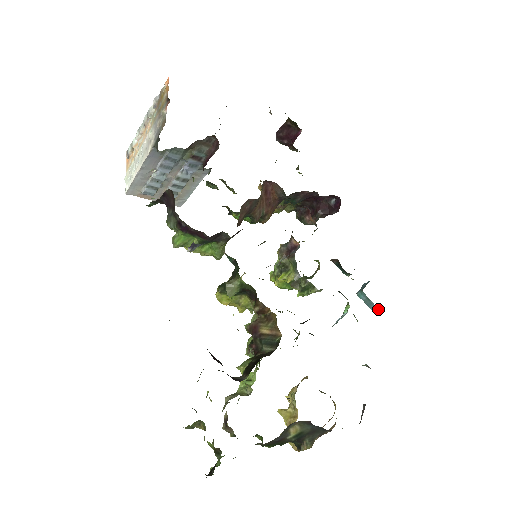
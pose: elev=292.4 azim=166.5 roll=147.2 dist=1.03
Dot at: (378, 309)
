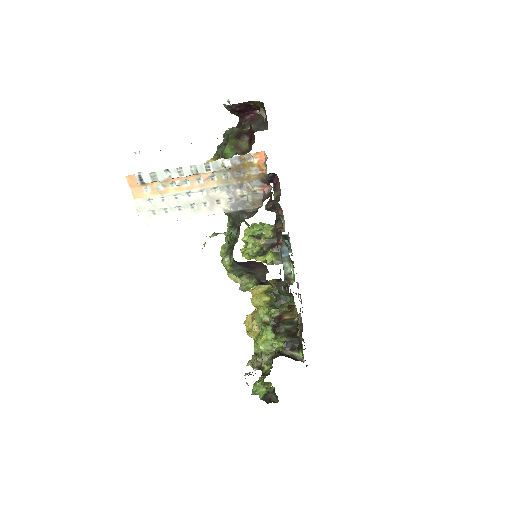
Dot at: occluded
